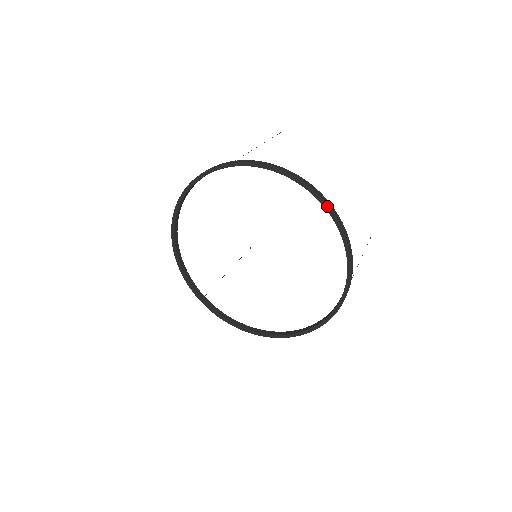
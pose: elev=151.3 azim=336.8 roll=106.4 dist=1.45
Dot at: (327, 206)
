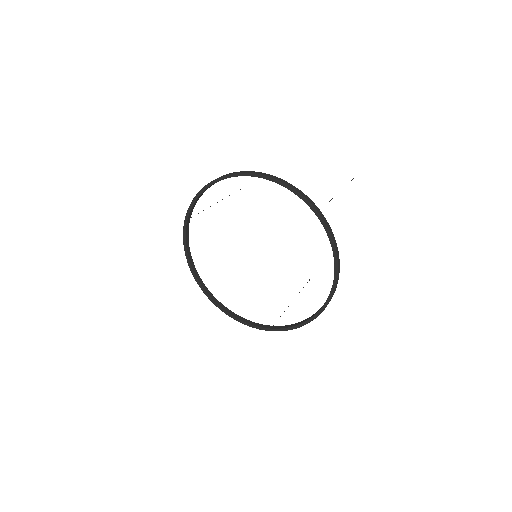
Dot at: (240, 174)
